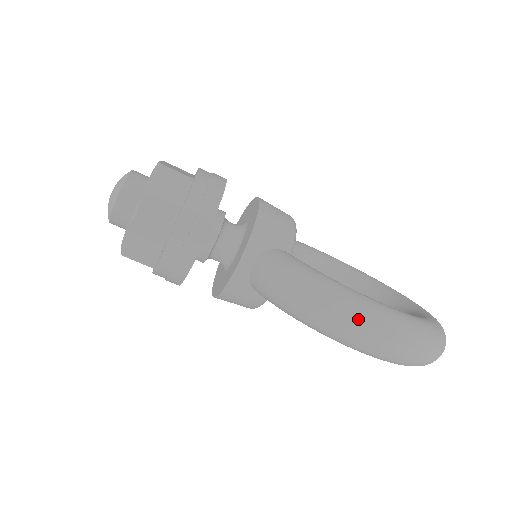
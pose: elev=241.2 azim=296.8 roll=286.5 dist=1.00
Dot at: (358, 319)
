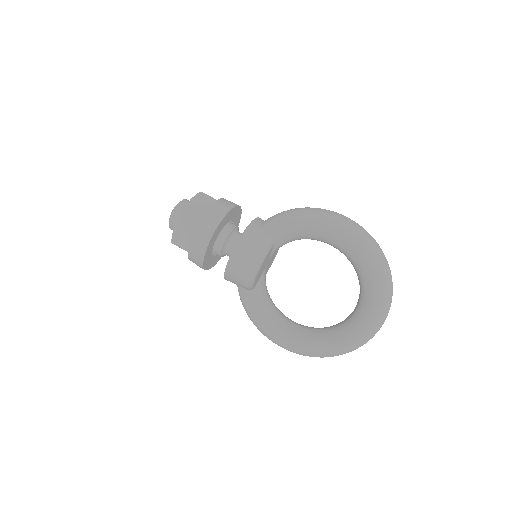
Dot at: (330, 211)
